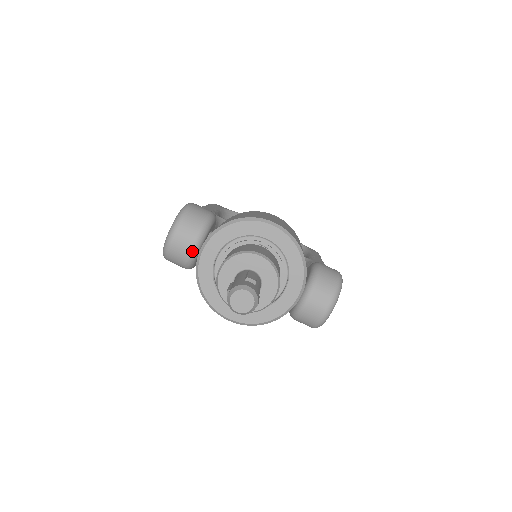
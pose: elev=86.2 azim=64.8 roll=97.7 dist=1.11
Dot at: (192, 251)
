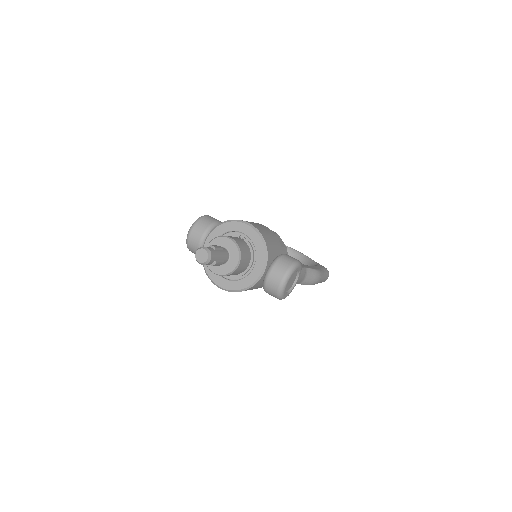
Dot at: (200, 242)
